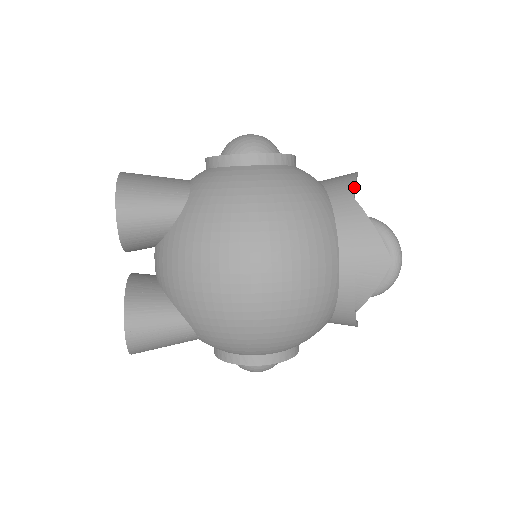
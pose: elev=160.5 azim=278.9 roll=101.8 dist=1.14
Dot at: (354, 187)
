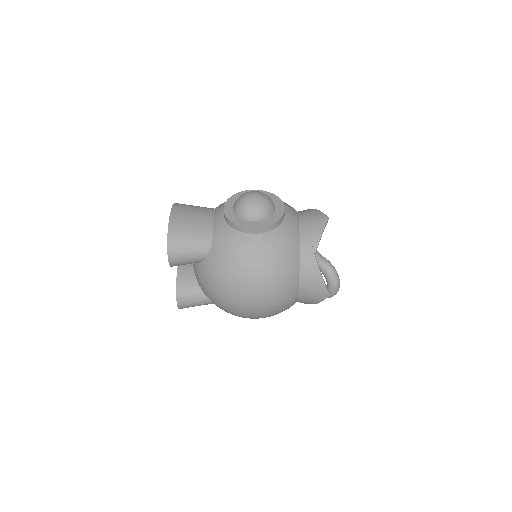
Dot at: (318, 244)
